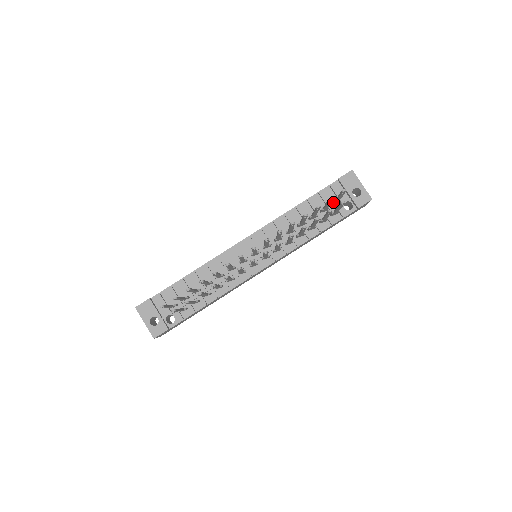
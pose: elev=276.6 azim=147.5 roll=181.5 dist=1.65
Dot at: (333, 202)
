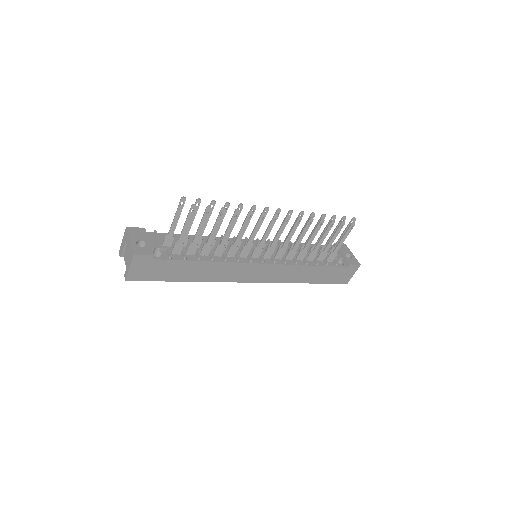
Dot at: (332, 247)
